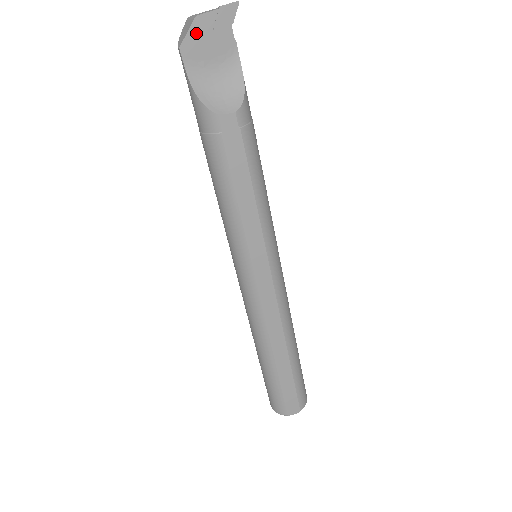
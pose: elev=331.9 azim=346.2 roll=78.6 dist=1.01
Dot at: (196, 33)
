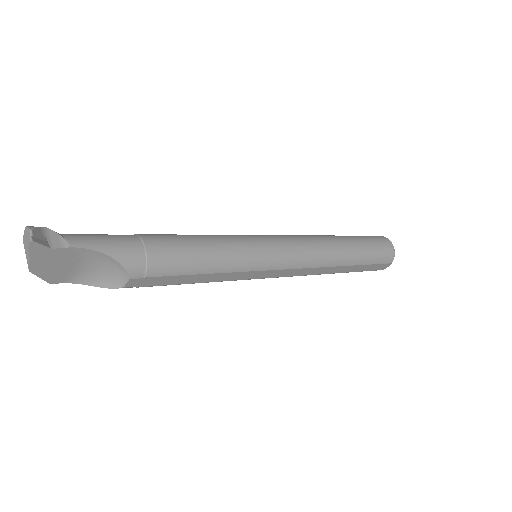
Dot at: (44, 272)
